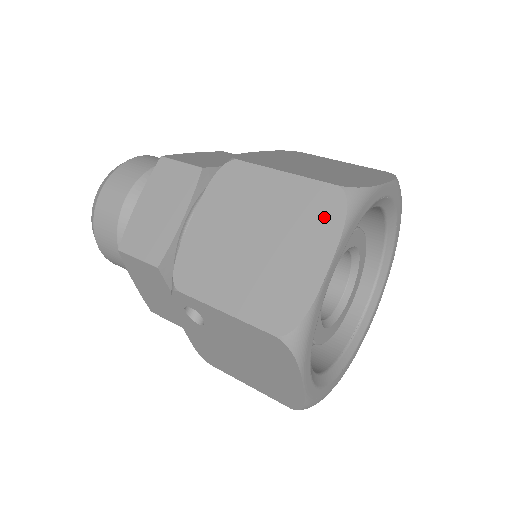
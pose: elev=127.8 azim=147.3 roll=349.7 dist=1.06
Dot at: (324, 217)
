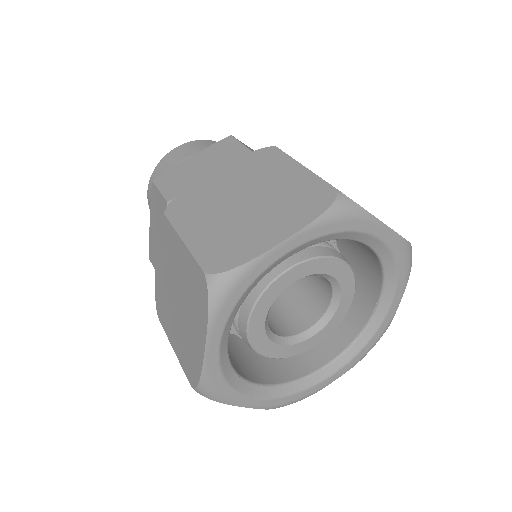
Dot at: (200, 300)
